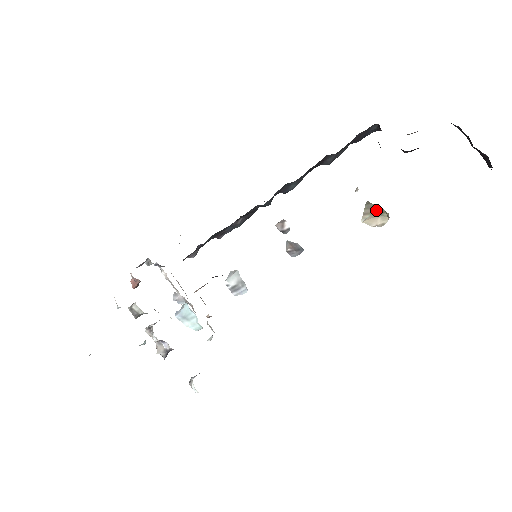
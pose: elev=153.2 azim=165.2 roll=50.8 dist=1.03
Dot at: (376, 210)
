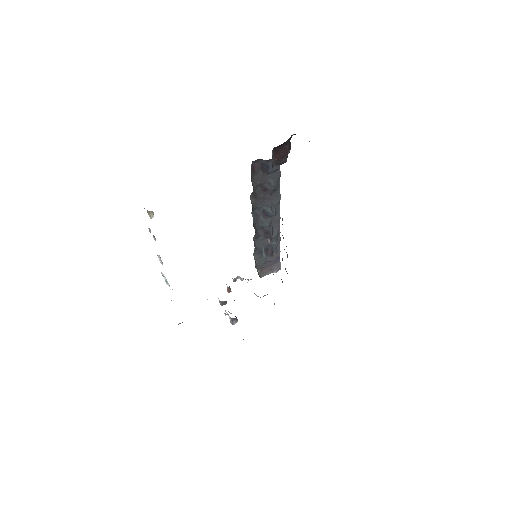
Dot at: (150, 212)
